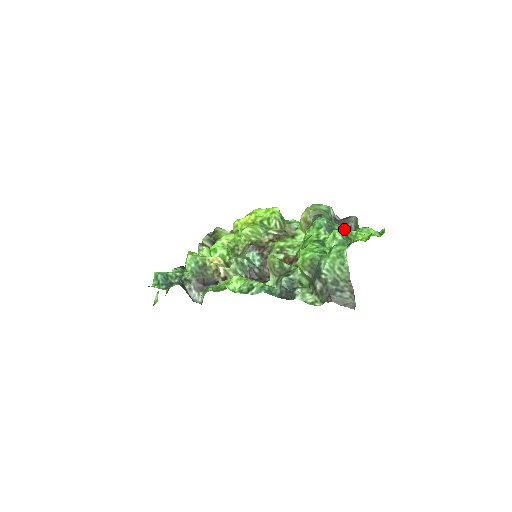
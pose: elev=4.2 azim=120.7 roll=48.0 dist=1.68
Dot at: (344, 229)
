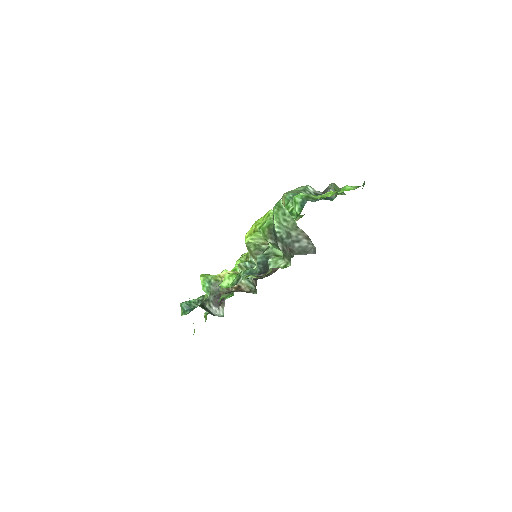
Dot at: occluded
